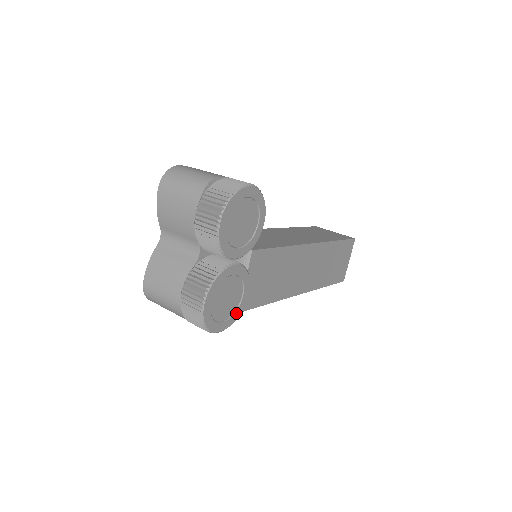
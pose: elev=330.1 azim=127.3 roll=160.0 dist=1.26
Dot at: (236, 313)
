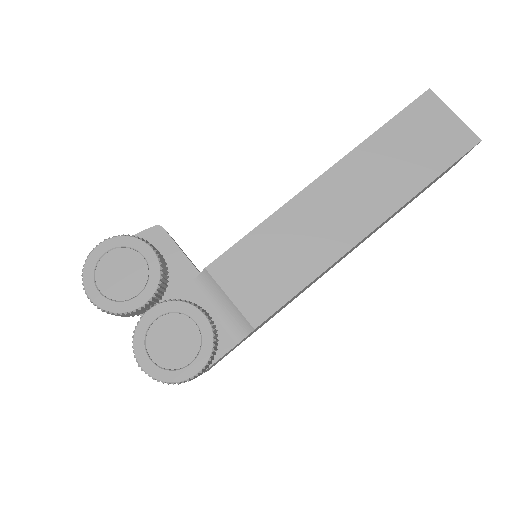
Dot at: (205, 344)
